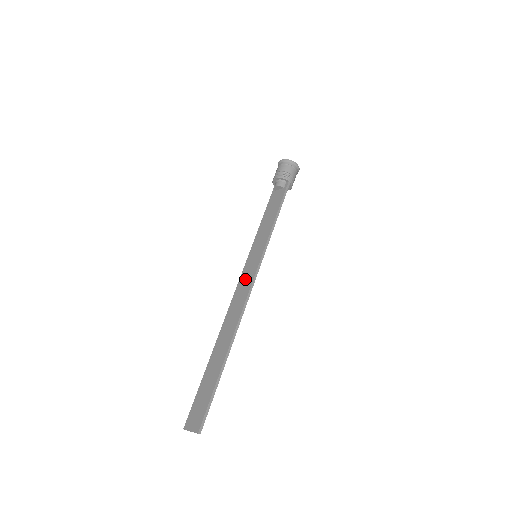
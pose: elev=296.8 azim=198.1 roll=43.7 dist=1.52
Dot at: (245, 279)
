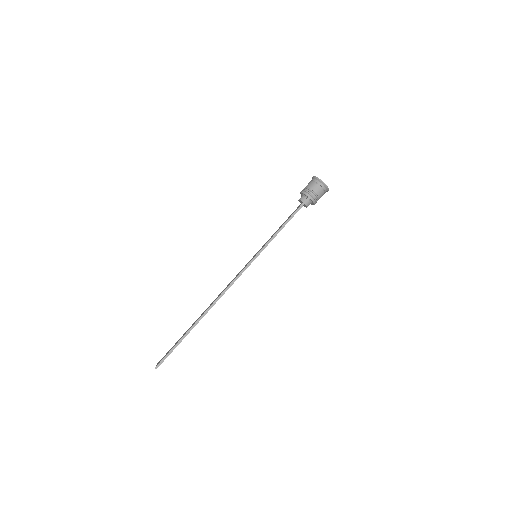
Dot at: (239, 272)
